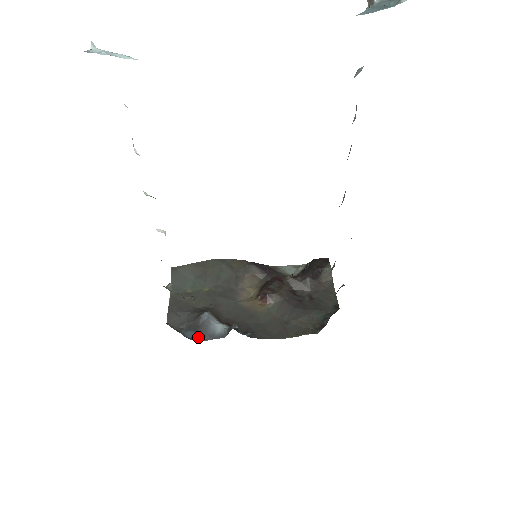
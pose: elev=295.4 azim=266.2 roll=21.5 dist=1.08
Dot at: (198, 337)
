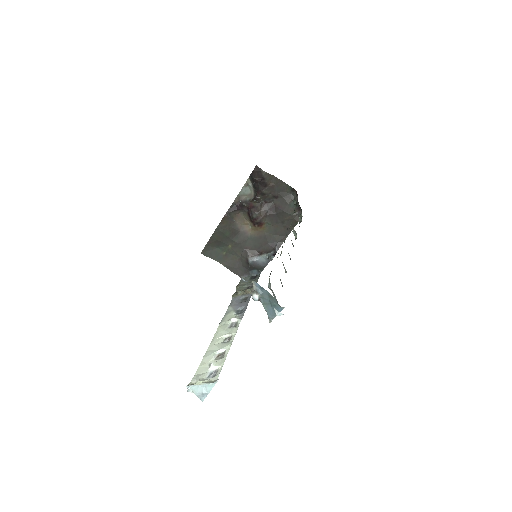
Dot at: (260, 270)
